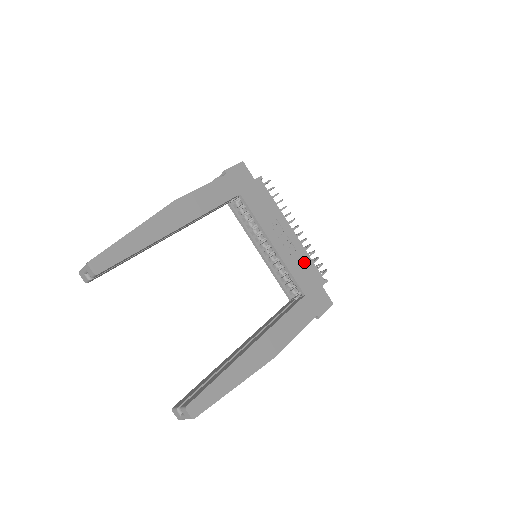
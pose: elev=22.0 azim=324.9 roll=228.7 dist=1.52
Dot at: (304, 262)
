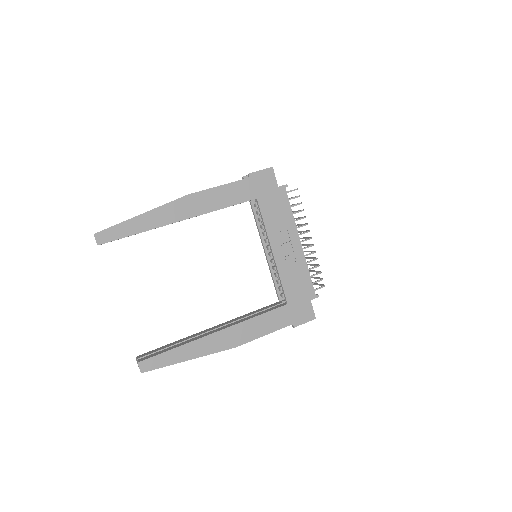
Dot at: (300, 274)
